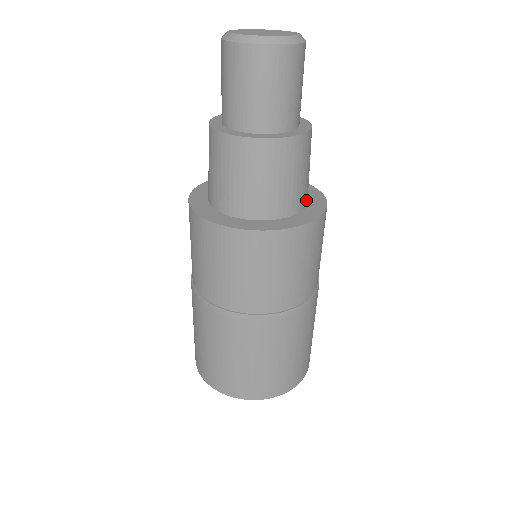
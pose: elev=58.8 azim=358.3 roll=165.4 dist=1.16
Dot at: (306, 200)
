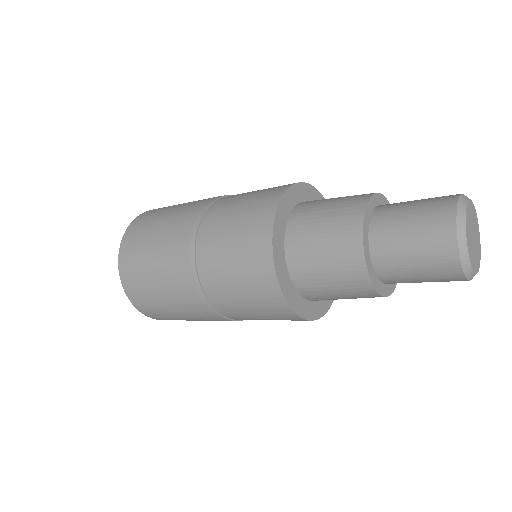
Dot at: occluded
